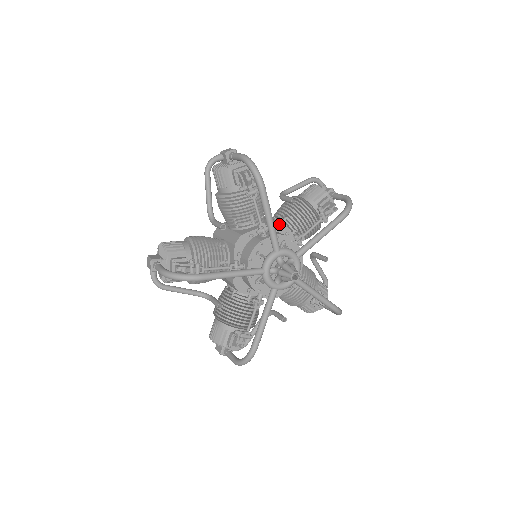
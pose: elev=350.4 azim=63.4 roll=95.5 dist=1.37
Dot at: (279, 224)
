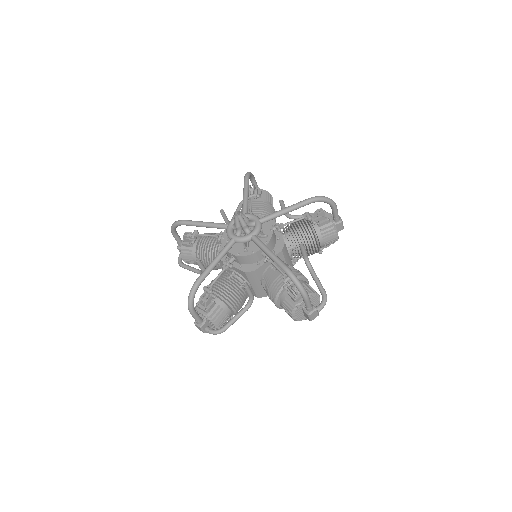
Dot at: occluded
